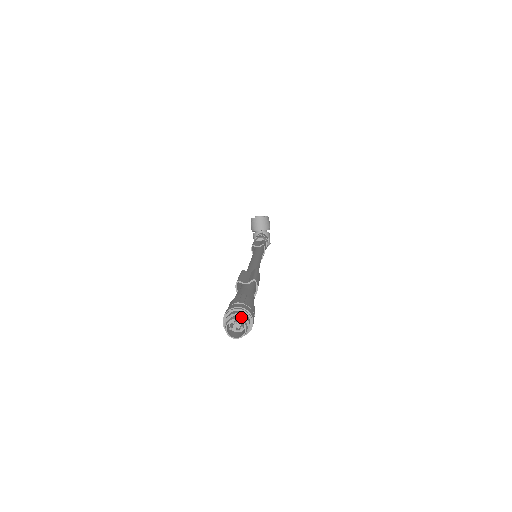
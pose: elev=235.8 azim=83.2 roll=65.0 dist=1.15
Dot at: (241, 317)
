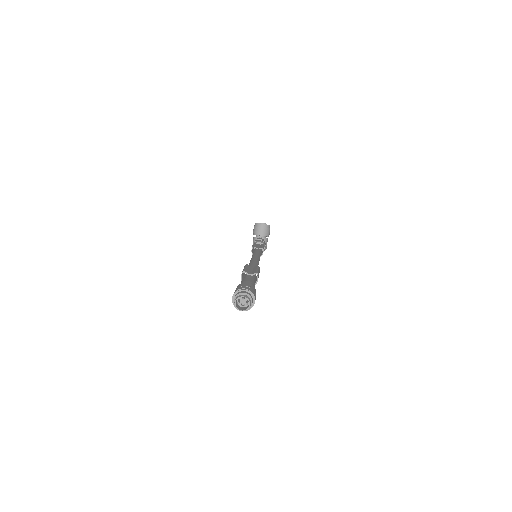
Dot at: (248, 296)
